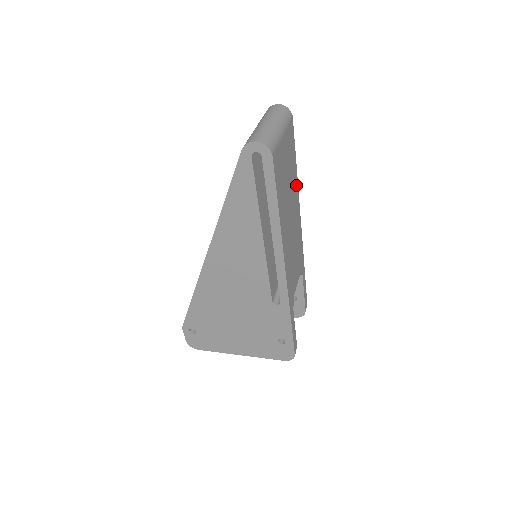
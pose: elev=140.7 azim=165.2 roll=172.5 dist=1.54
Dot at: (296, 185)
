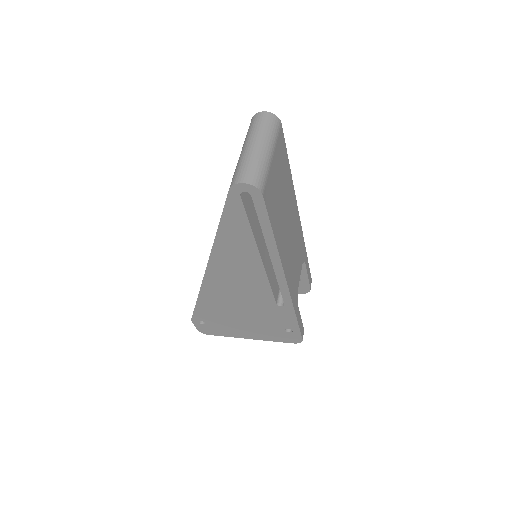
Dot at: (291, 187)
